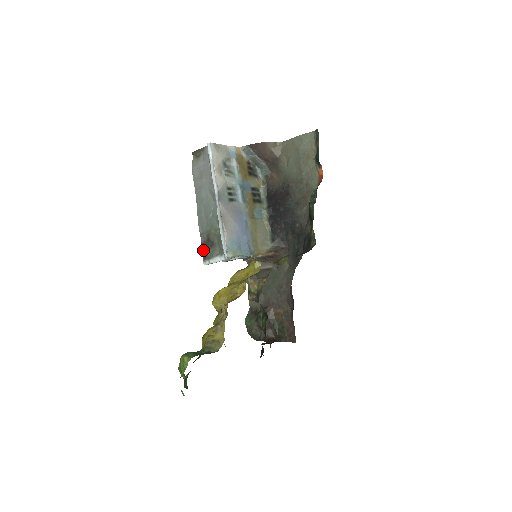
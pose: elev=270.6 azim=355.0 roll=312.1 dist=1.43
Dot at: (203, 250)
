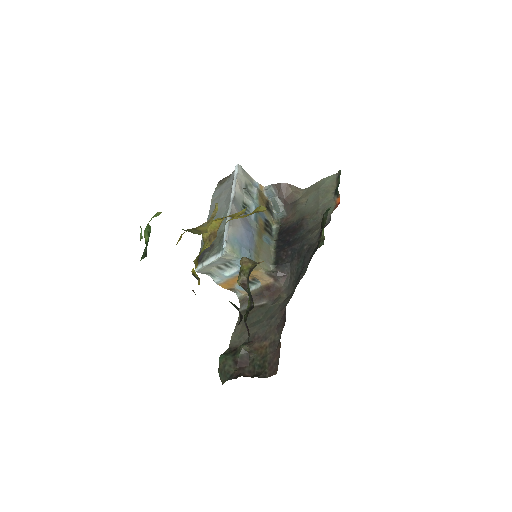
Dot at: (199, 257)
